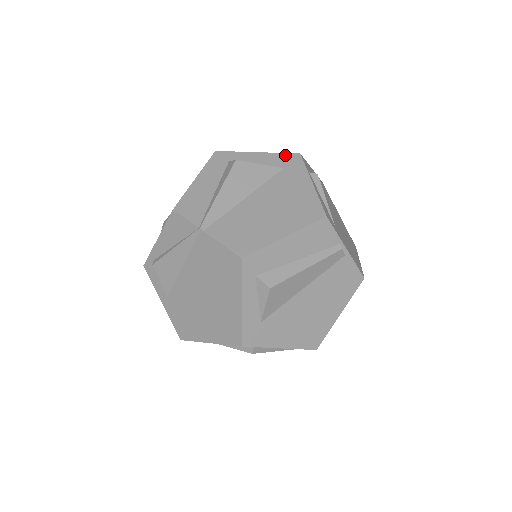
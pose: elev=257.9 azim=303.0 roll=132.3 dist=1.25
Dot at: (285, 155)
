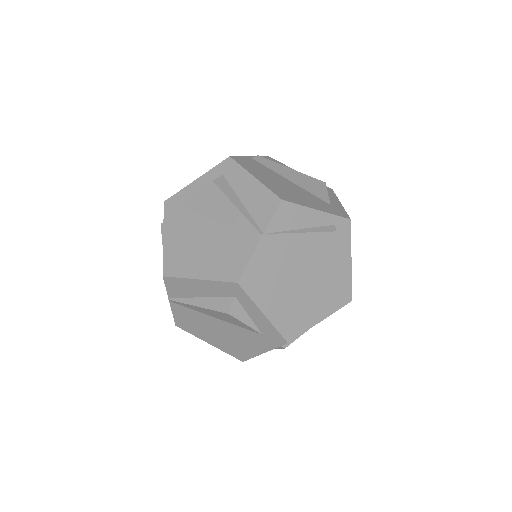
Dot at: (277, 334)
